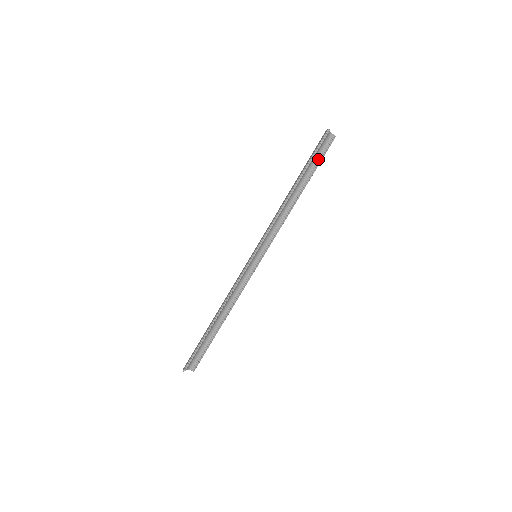
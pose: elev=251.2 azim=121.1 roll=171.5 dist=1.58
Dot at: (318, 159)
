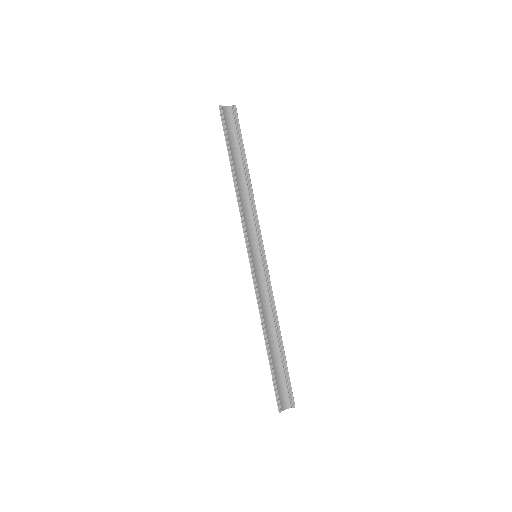
Dot at: (237, 135)
